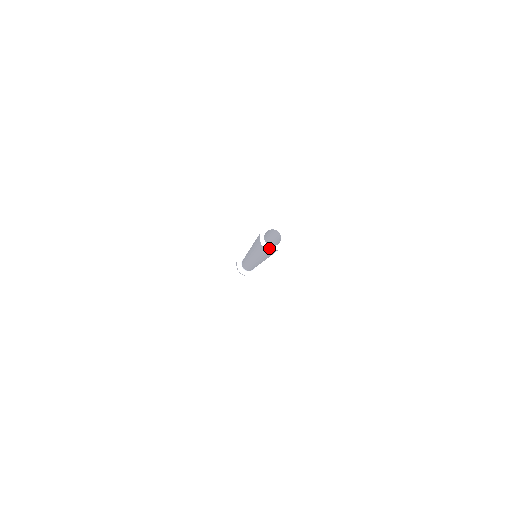
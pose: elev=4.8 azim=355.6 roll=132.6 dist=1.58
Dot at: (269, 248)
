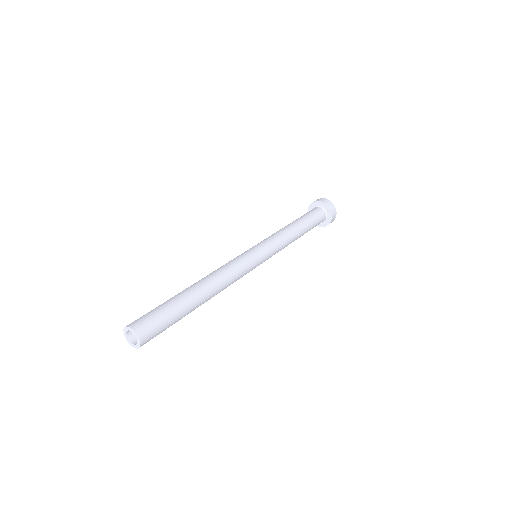
Dot at: (128, 340)
